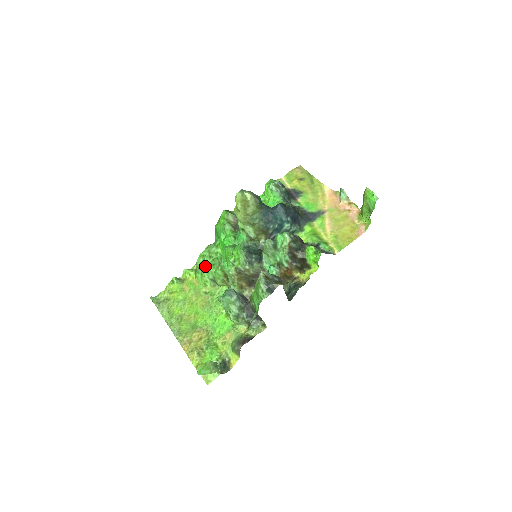
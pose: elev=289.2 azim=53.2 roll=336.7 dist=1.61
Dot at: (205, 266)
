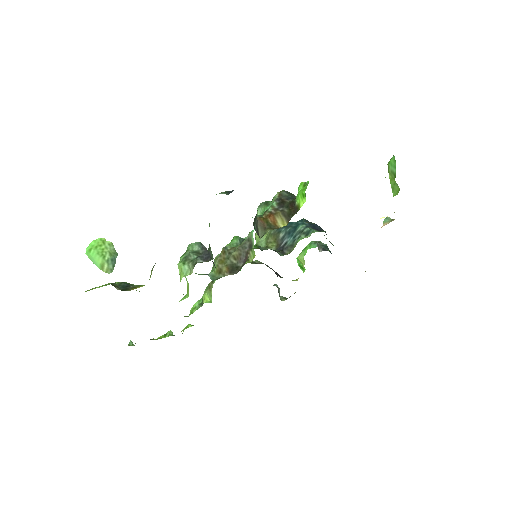
Dot at: occluded
